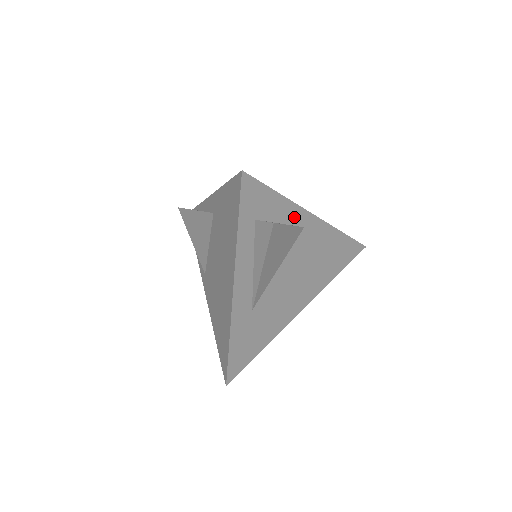
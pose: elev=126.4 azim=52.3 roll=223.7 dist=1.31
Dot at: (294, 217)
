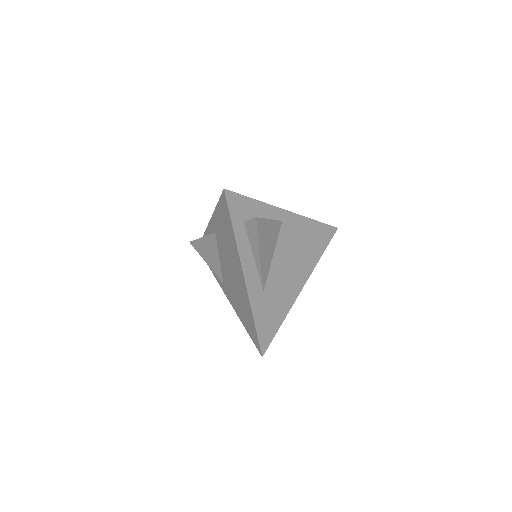
Dot at: (272, 215)
